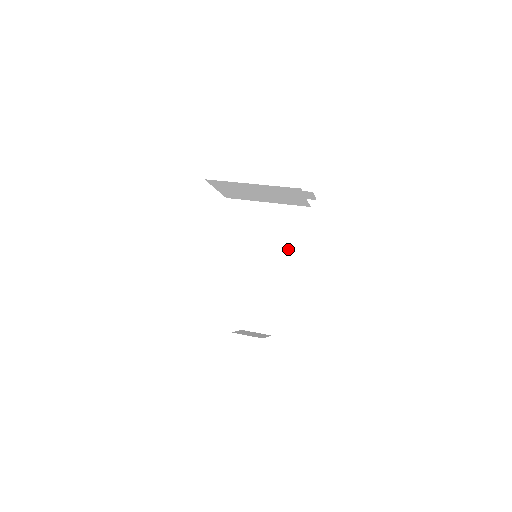
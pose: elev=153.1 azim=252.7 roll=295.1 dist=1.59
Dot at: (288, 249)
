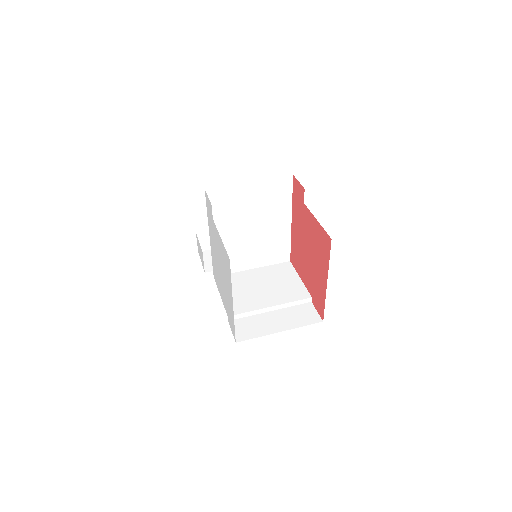
Dot at: (272, 226)
